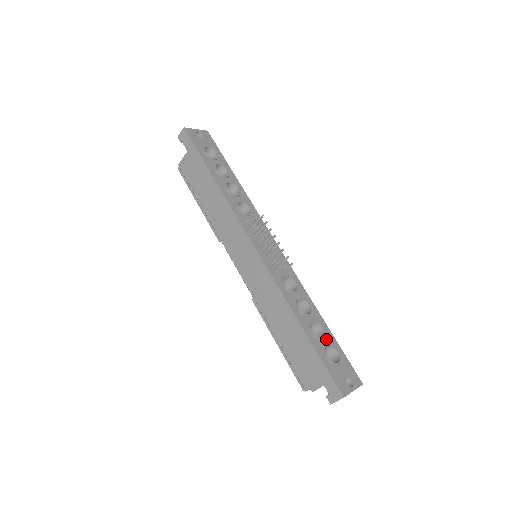
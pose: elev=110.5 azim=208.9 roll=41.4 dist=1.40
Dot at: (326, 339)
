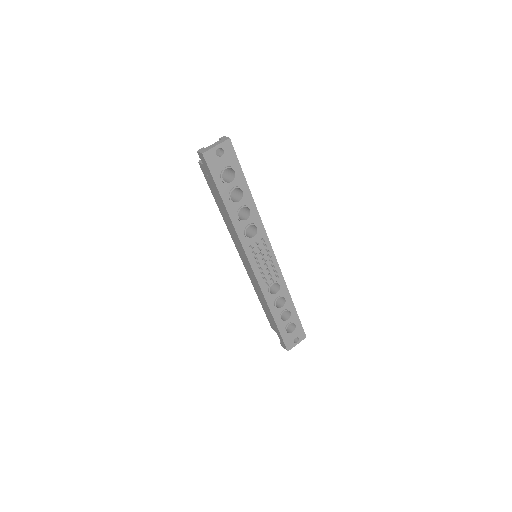
Dot at: (290, 318)
